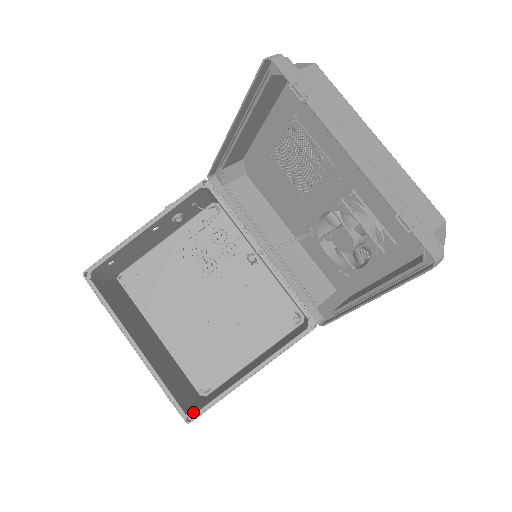
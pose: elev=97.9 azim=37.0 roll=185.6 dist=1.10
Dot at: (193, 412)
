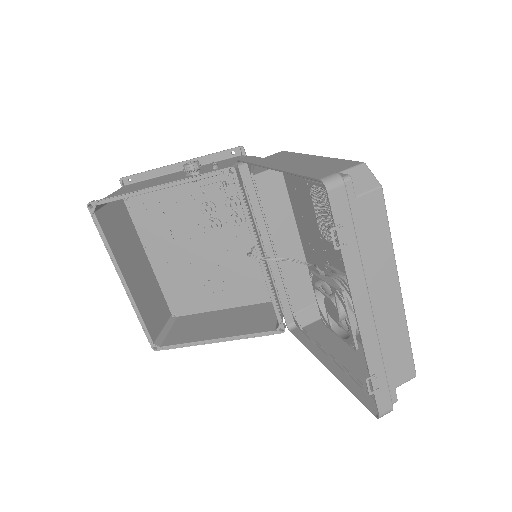
Dot at: (161, 342)
